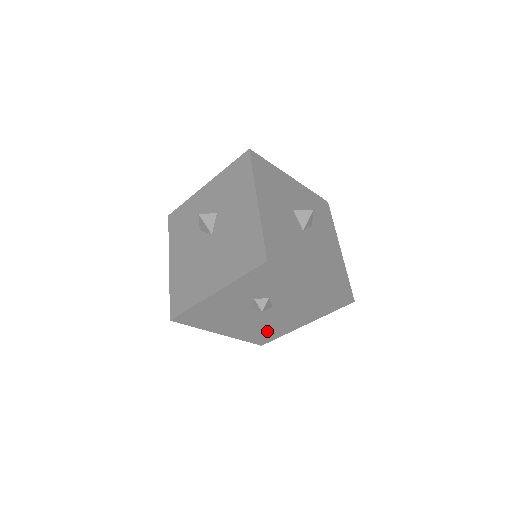
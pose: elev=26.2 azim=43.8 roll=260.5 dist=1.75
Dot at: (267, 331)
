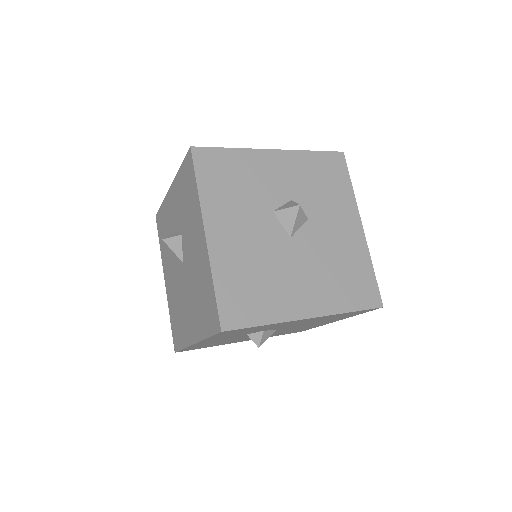
Dot at: (294, 330)
